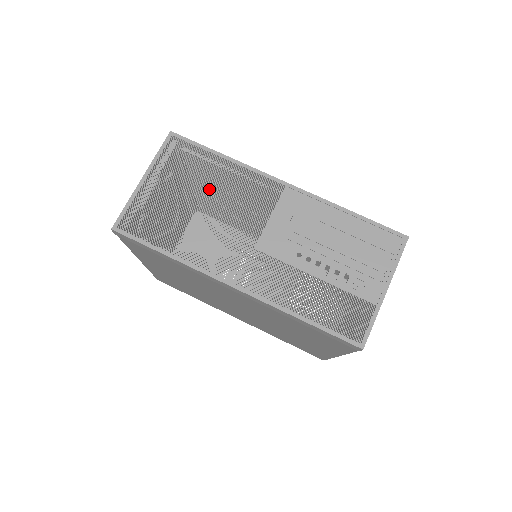
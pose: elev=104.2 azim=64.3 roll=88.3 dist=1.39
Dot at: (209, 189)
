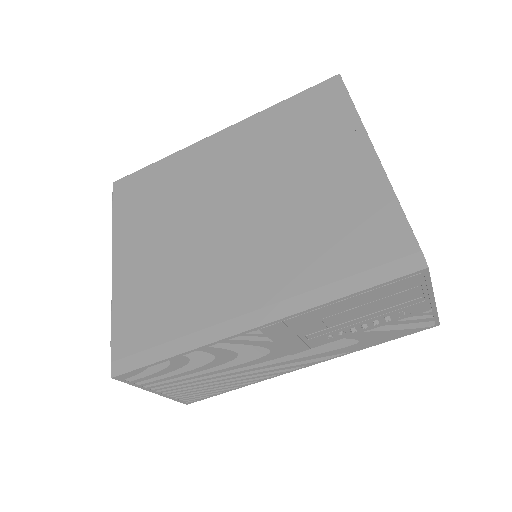
Dot at: (141, 253)
